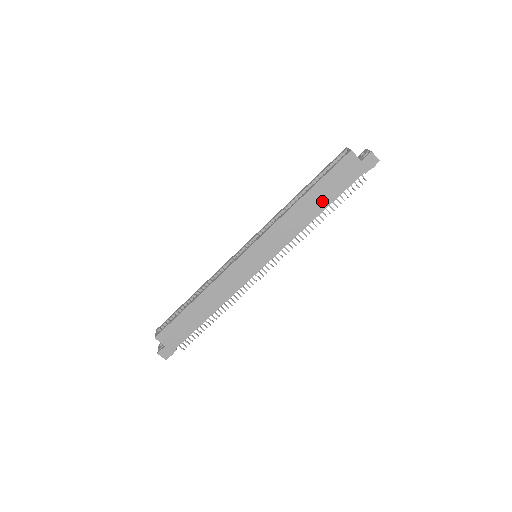
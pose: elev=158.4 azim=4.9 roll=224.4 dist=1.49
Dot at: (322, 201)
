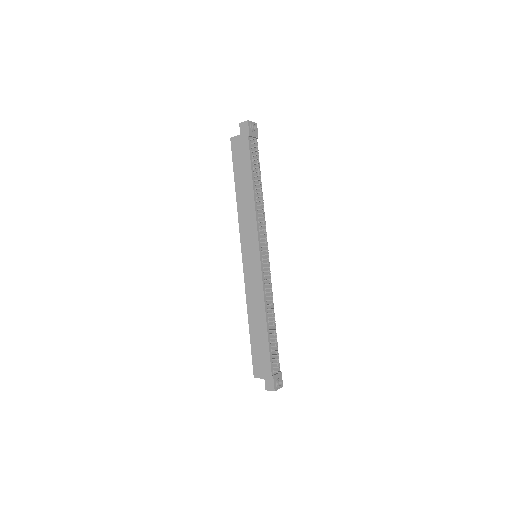
Dot at: (246, 180)
